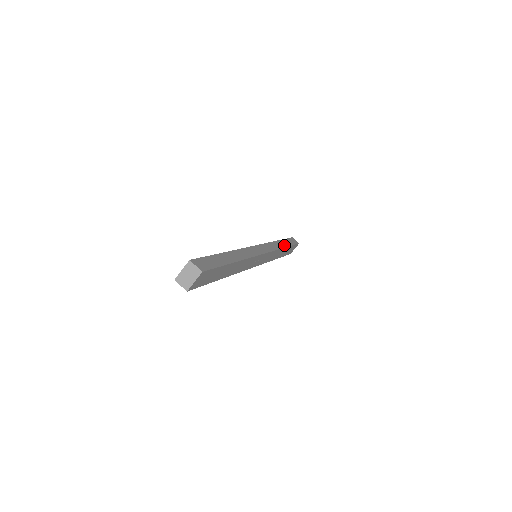
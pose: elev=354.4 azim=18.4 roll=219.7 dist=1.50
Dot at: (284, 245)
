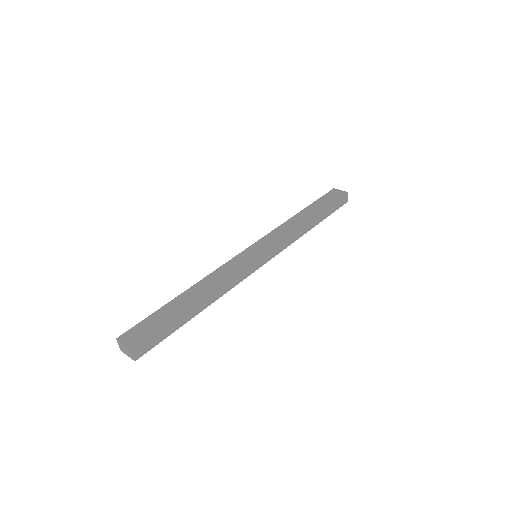
Dot at: (313, 225)
